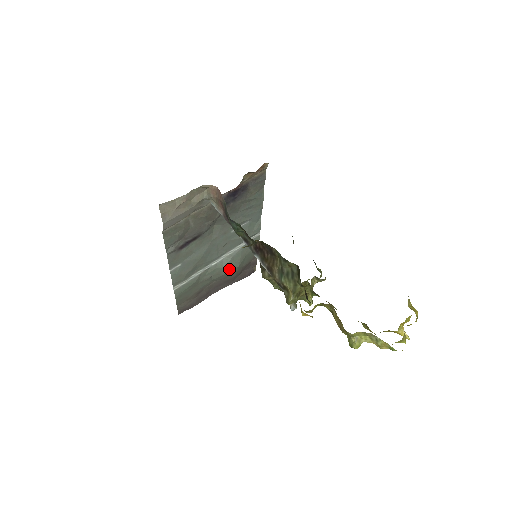
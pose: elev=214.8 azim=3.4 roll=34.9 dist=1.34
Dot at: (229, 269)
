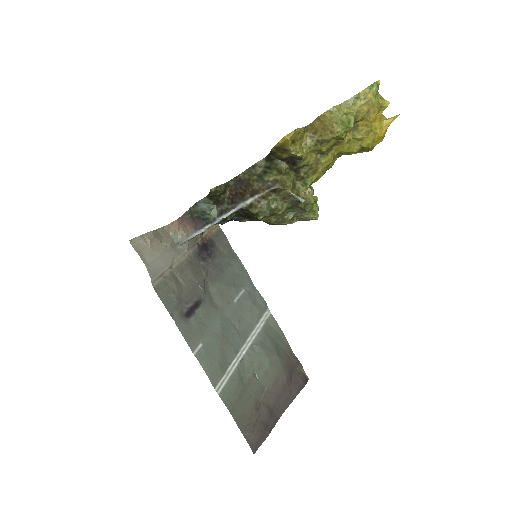
Dot at: (267, 357)
